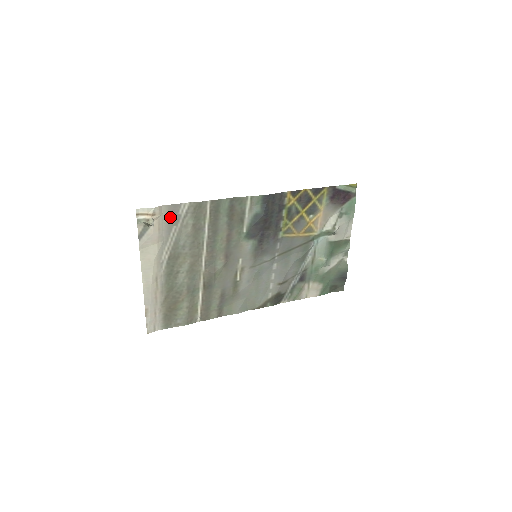
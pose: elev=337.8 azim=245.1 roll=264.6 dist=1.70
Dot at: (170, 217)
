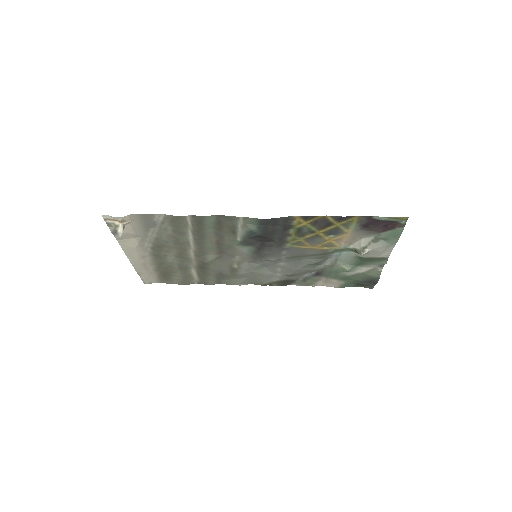
Dot at: (145, 222)
